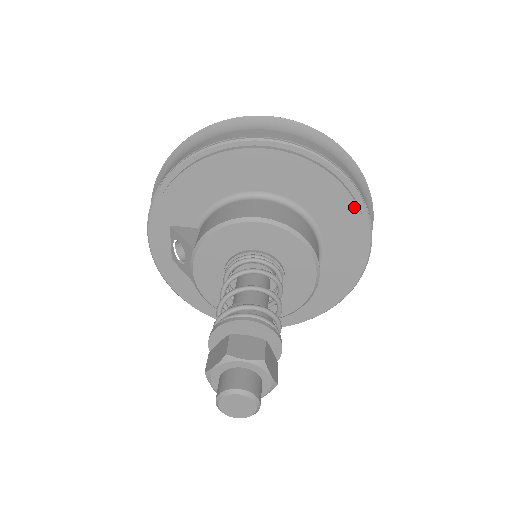
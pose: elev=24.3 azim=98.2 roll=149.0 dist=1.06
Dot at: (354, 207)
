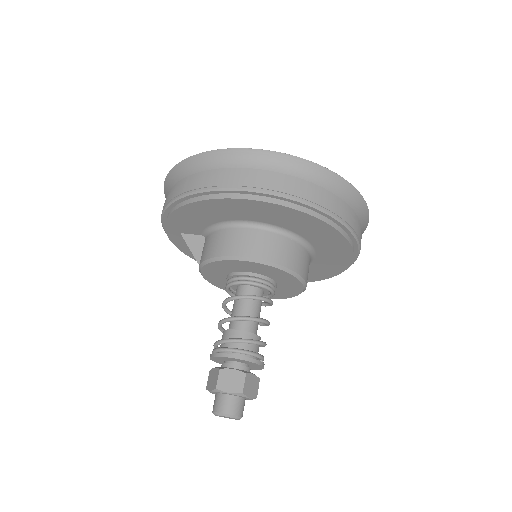
Dot at: (336, 232)
